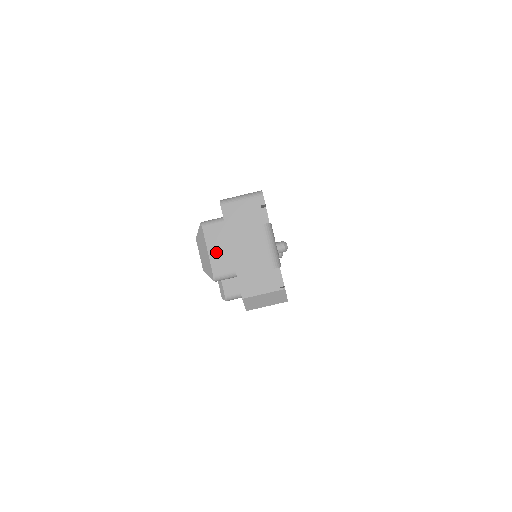
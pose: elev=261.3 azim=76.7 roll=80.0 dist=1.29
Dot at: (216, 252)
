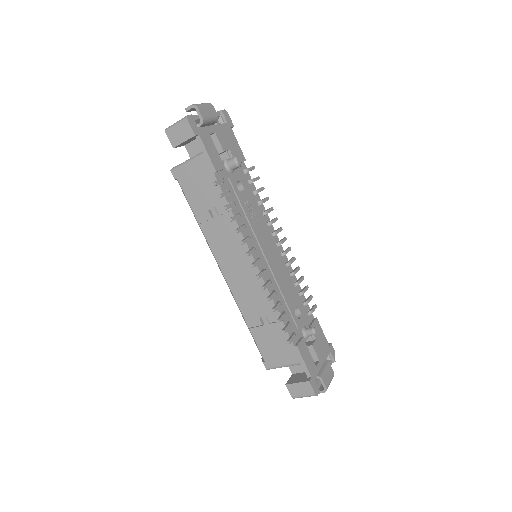
Dot at: occluded
